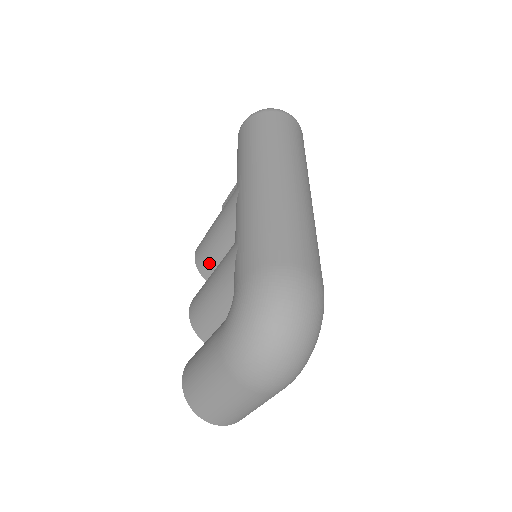
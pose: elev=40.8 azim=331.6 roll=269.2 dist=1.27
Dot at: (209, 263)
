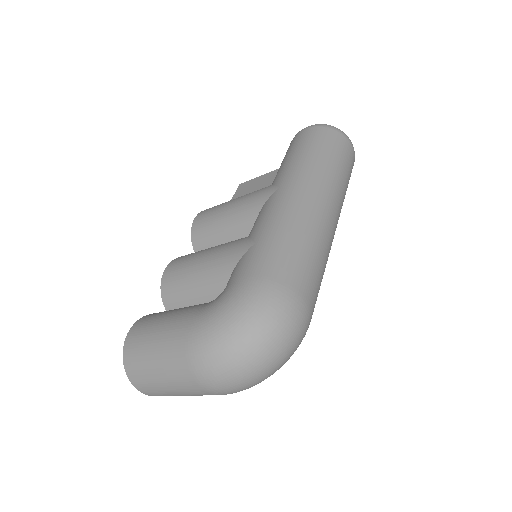
Dot at: (206, 235)
